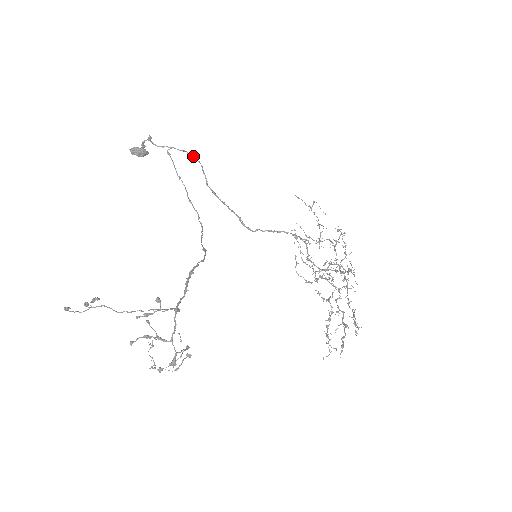
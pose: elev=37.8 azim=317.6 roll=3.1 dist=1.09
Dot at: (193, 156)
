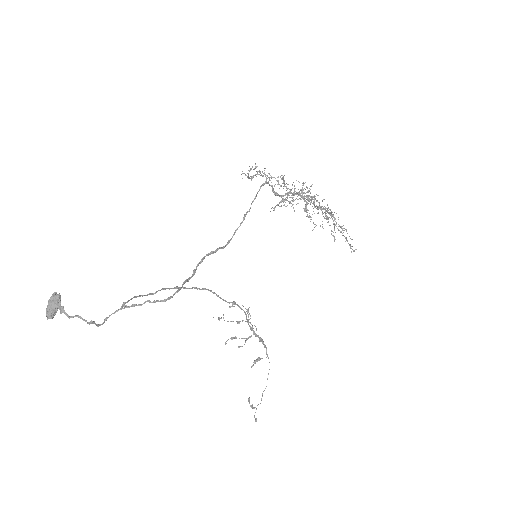
Dot at: occluded
